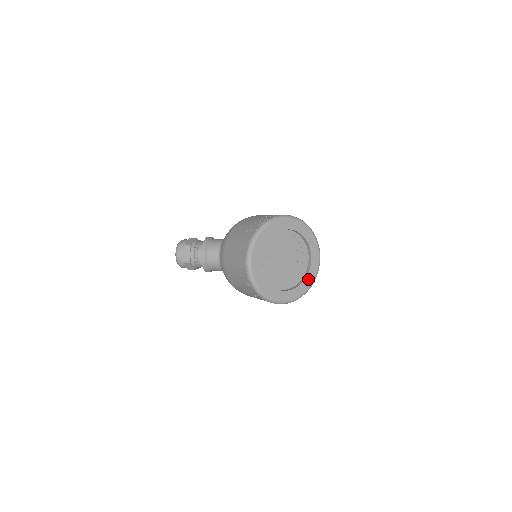
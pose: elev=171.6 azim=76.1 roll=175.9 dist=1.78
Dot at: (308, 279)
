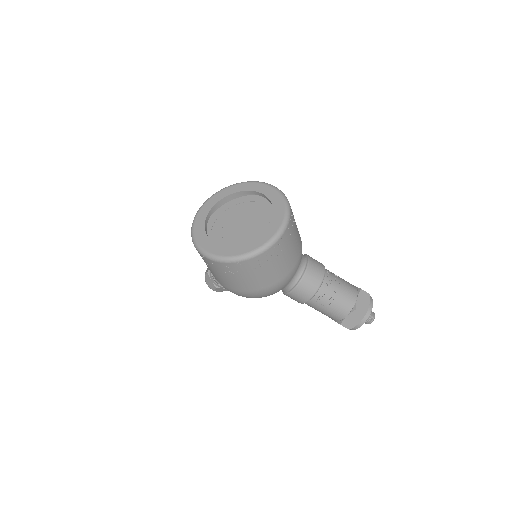
Dot at: (260, 239)
